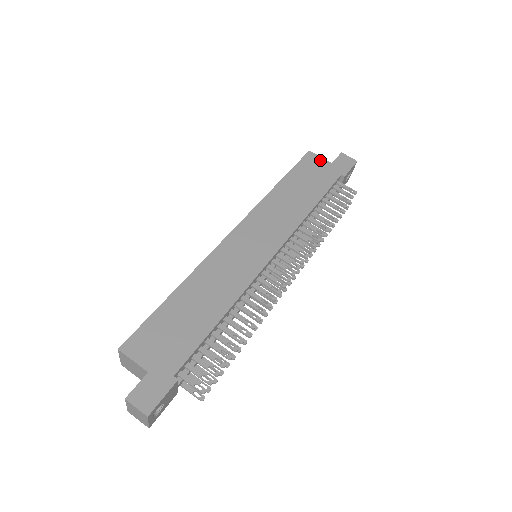
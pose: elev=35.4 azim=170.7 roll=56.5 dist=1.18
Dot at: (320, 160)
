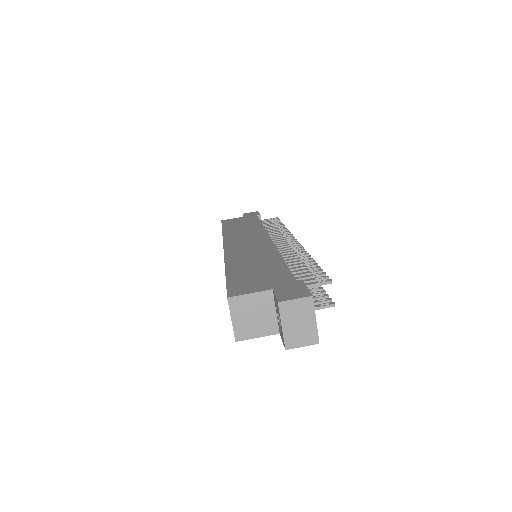
Dot at: (234, 219)
